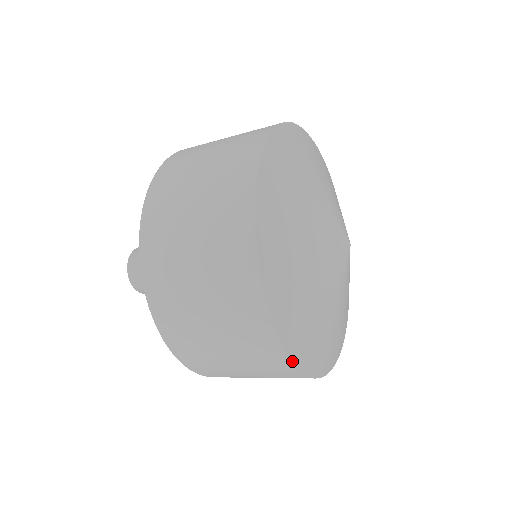
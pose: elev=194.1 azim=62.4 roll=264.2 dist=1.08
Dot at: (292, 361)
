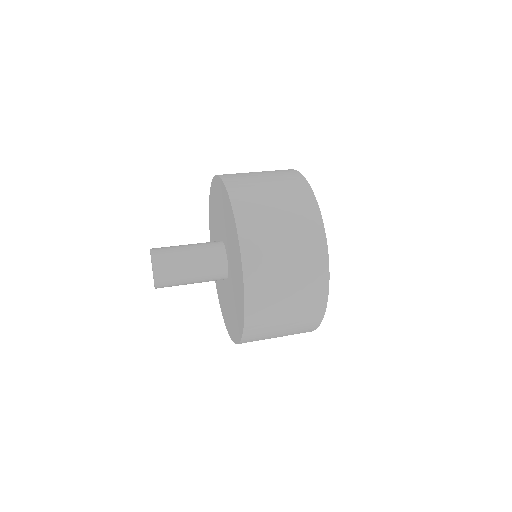
Dot at: occluded
